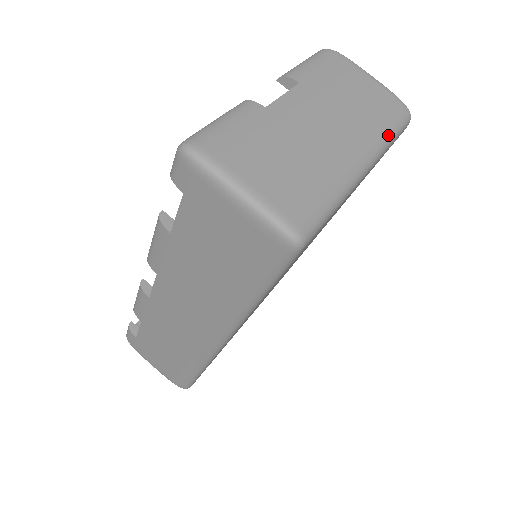
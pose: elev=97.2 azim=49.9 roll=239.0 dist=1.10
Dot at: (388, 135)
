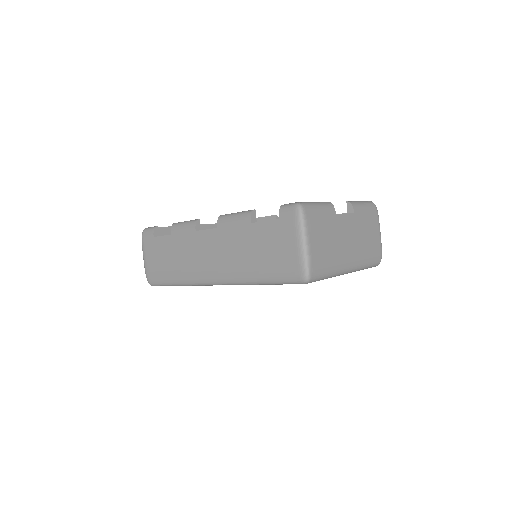
Dot at: (366, 265)
